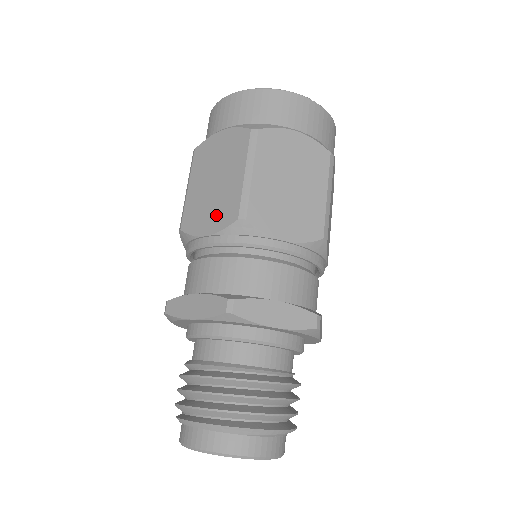
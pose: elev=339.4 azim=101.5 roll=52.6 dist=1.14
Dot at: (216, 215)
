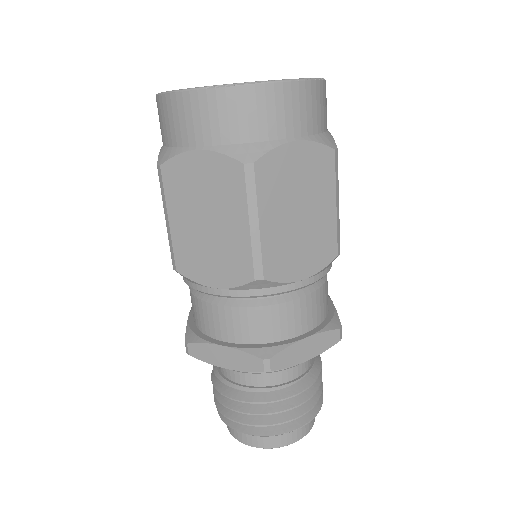
Dot at: occluded
